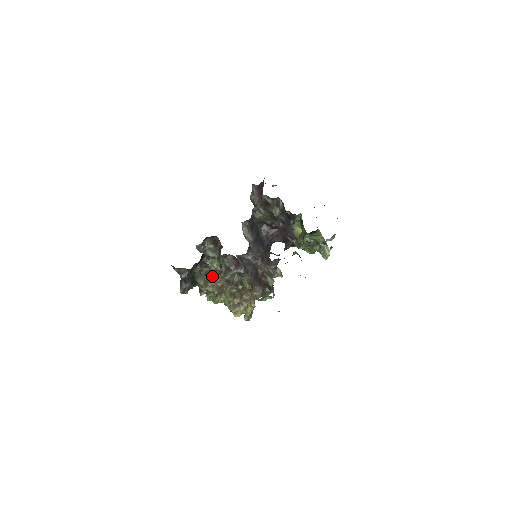
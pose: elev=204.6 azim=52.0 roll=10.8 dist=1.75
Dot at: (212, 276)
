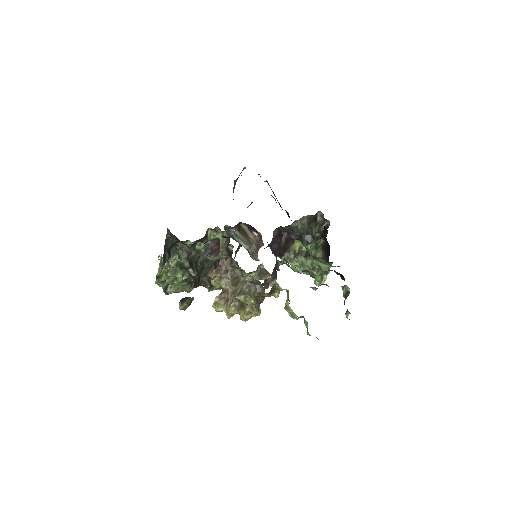
Dot at: (228, 267)
